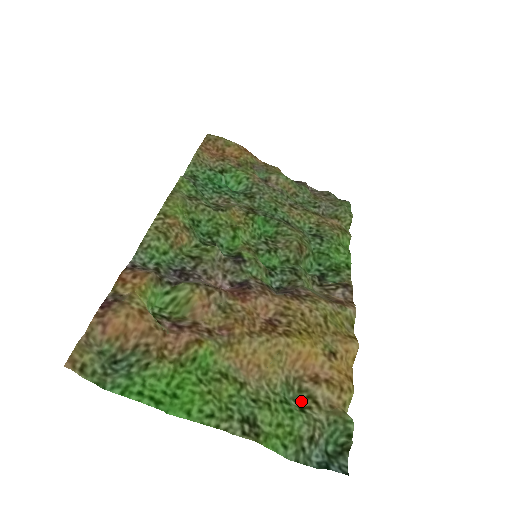
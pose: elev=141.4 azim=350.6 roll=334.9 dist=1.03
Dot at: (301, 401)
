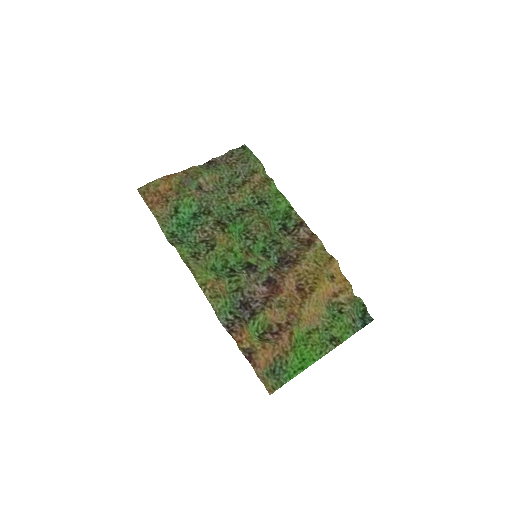
Dot at: (337, 308)
